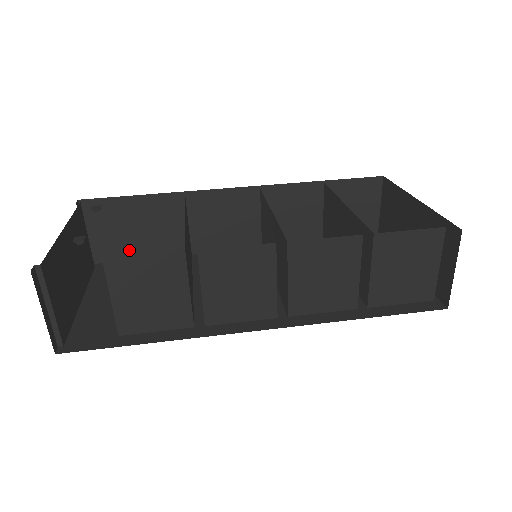
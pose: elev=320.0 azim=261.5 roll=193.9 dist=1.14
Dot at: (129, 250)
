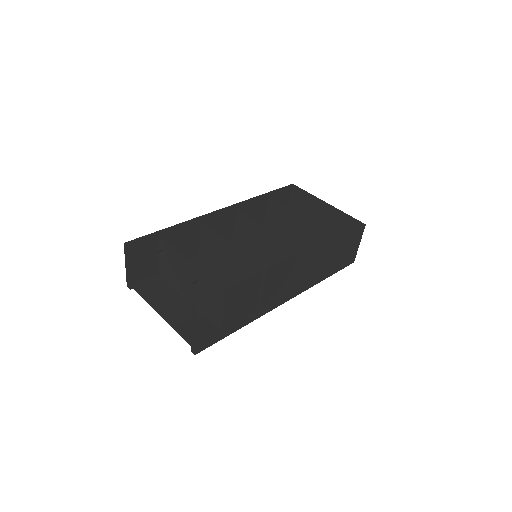
Dot at: (152, 269)
